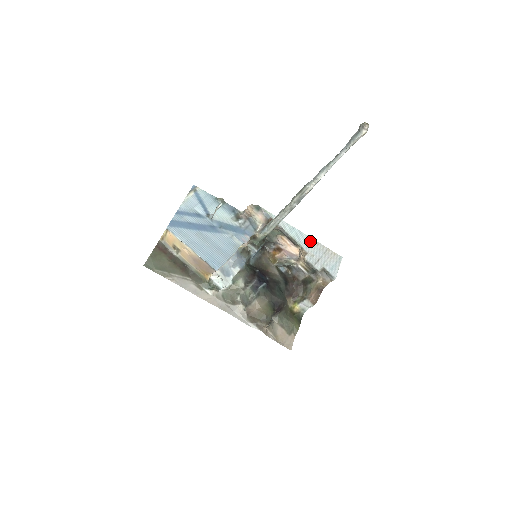
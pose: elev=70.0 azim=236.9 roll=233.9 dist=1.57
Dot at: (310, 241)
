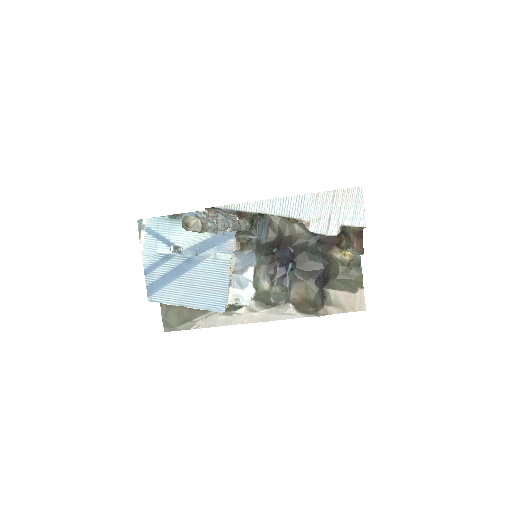
Dot at: (304, 201)
